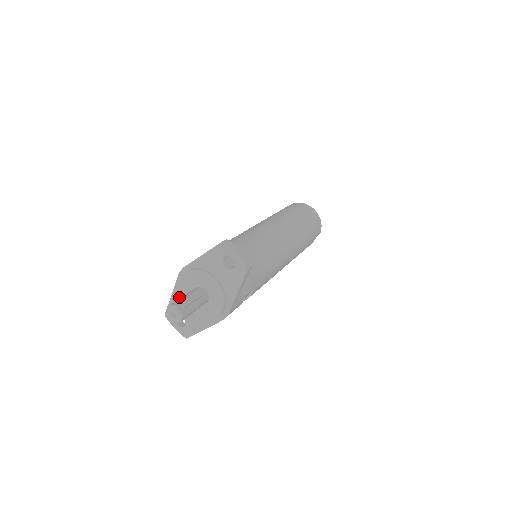
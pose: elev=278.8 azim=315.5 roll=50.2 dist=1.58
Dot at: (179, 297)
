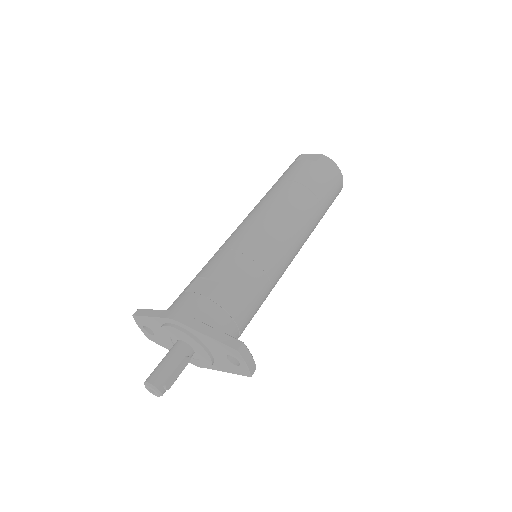
Dot at: (158, 325)
